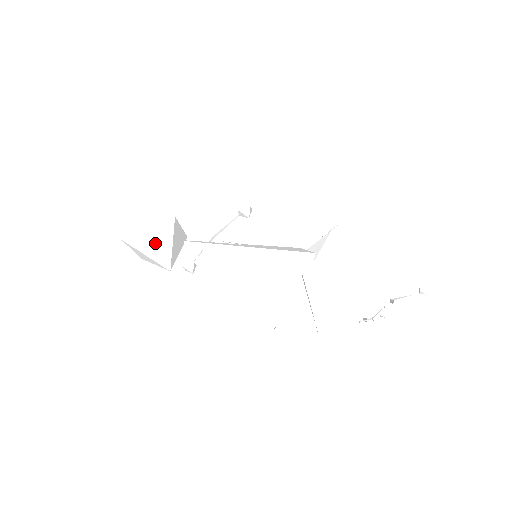
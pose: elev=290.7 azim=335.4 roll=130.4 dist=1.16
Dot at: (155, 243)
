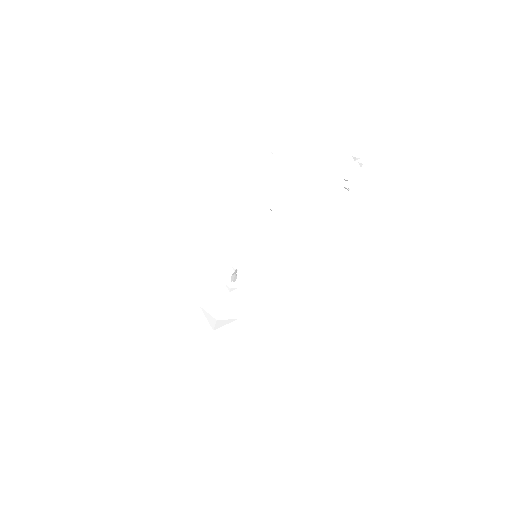
Dot at: (223, 323)
